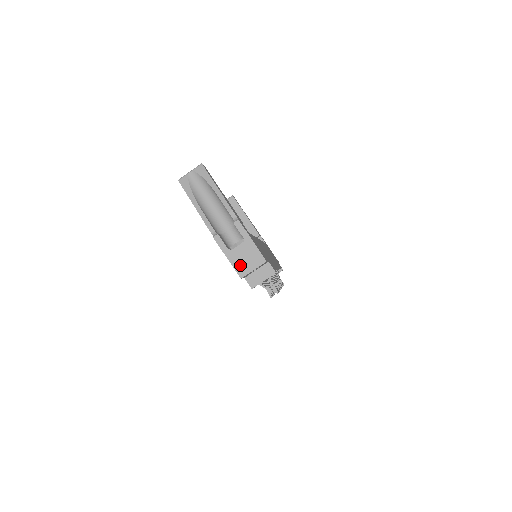
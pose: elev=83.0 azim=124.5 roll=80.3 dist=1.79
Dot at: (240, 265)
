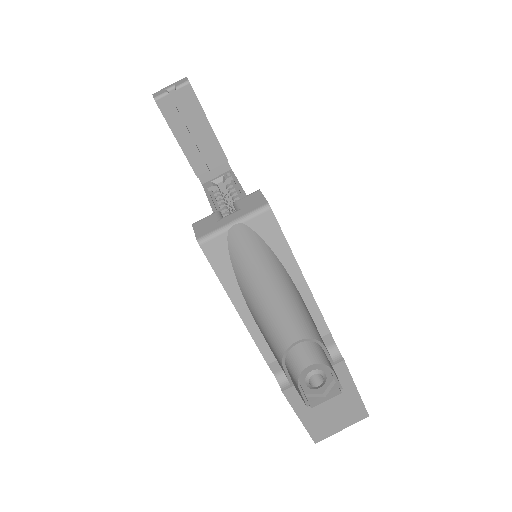
Dot at: (321, 426)
